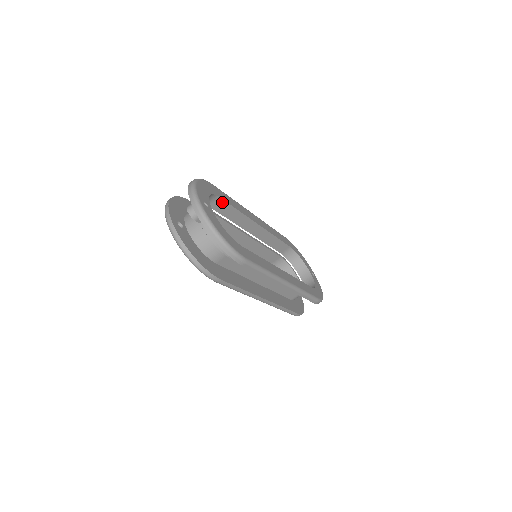
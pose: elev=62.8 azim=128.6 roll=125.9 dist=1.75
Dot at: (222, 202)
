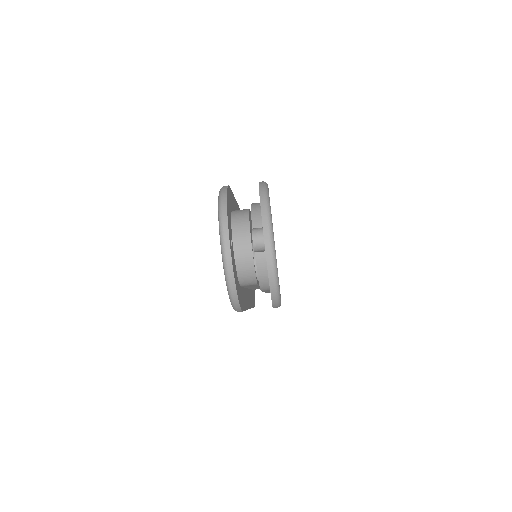
Dot at: occluded
